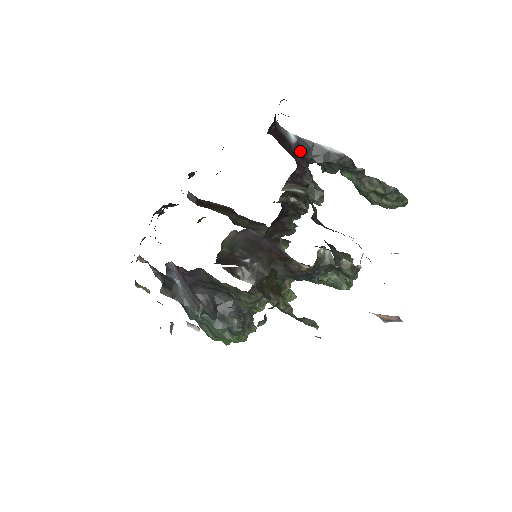
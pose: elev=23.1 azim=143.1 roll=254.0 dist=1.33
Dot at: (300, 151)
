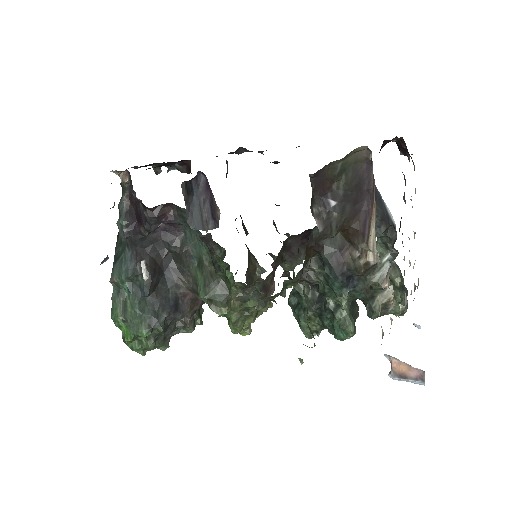
Dot at: occluded
